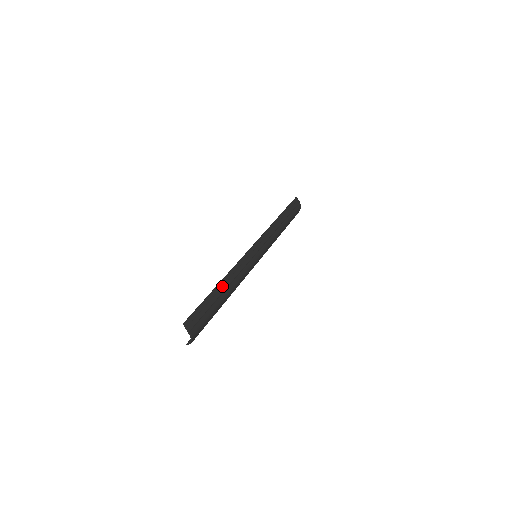
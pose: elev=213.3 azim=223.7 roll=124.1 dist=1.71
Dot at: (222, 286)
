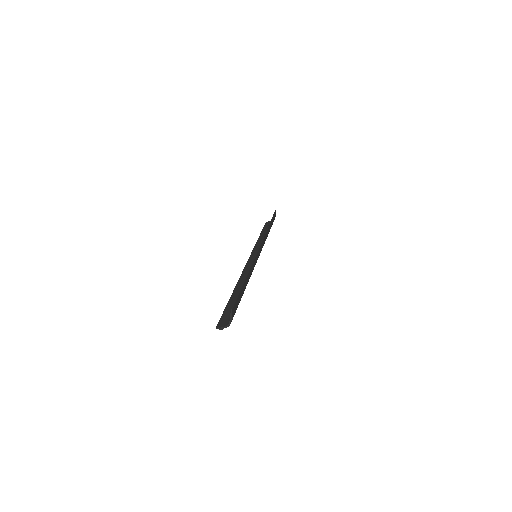
Dot at: (247, 279)
